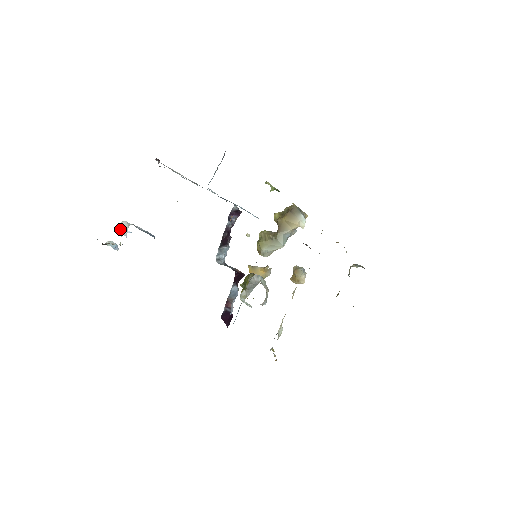
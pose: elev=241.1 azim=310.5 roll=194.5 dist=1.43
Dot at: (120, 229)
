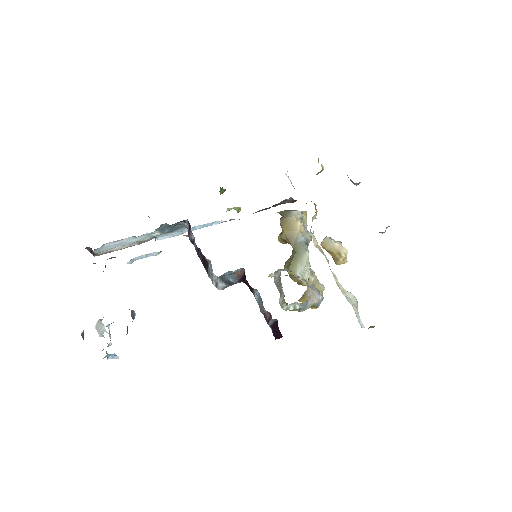
Dot at: (98, 332)
